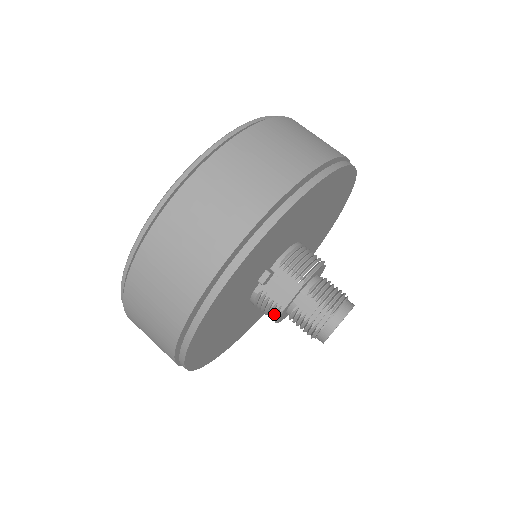
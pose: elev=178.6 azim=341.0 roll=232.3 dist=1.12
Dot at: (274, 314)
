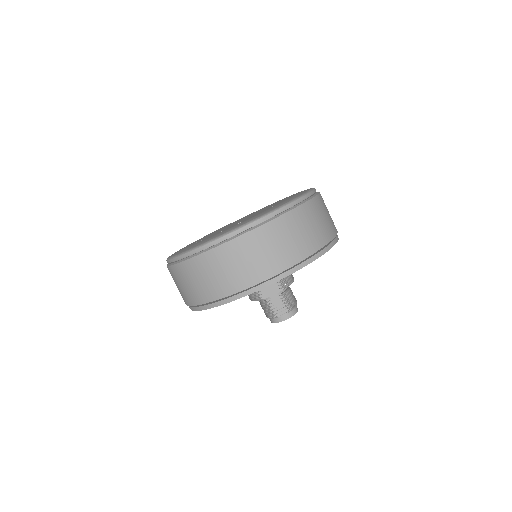
Dot at: (256, 298)
